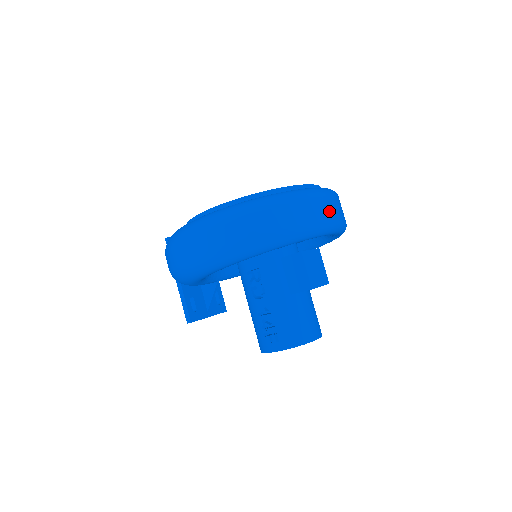
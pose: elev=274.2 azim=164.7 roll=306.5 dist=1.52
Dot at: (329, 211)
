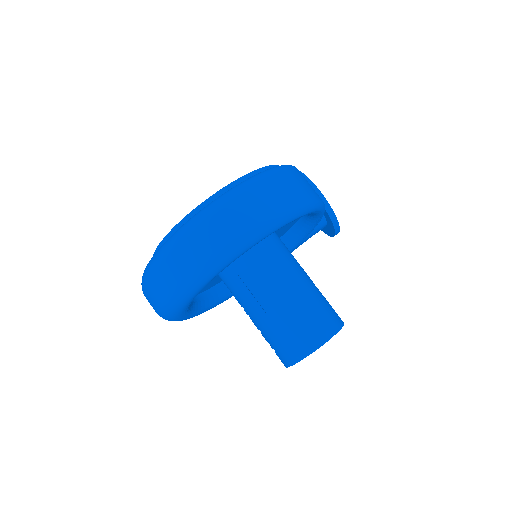
Dot at: (217, 236)
